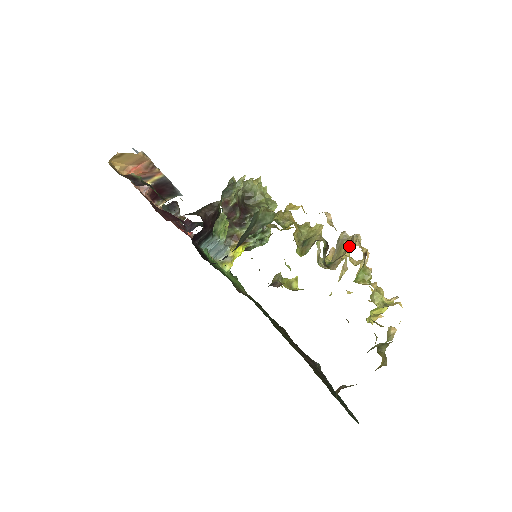
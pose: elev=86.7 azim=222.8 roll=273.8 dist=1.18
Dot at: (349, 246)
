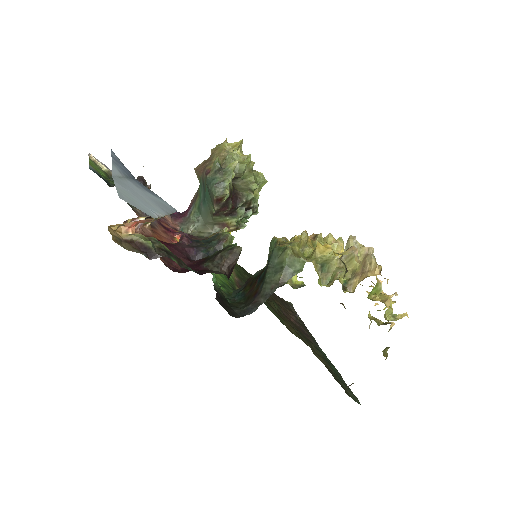
Dot at: (366, 266)
